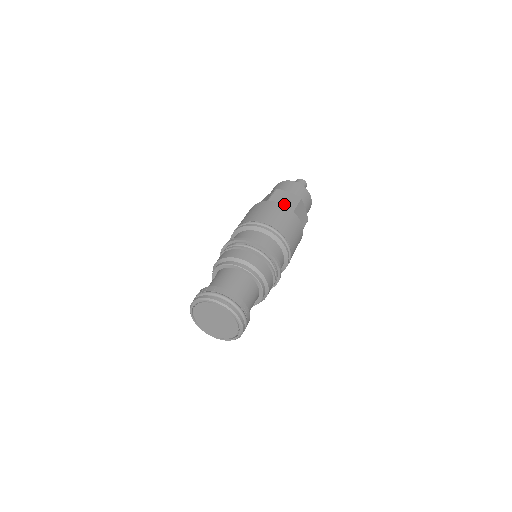
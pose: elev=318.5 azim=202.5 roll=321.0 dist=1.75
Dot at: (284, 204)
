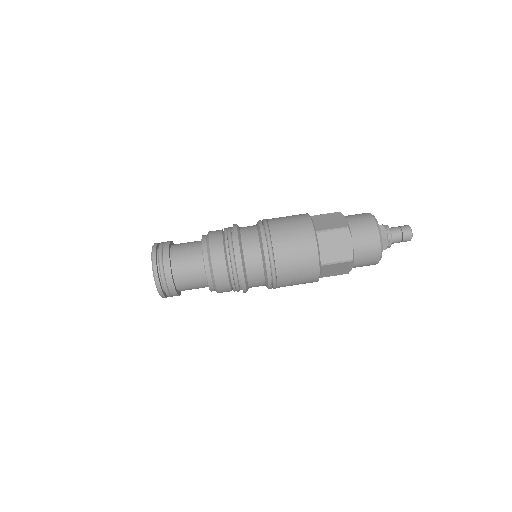
Dot at: (327, 250)
